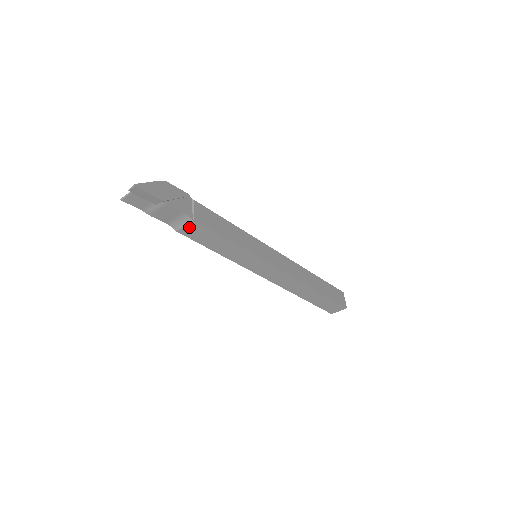
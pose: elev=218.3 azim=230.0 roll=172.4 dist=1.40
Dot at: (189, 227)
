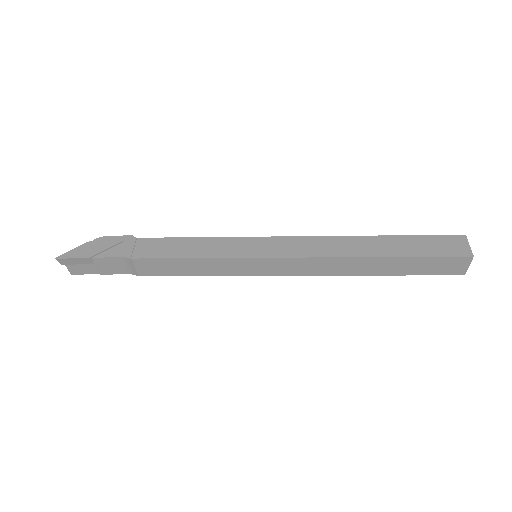
Dot at: (140, 267)
